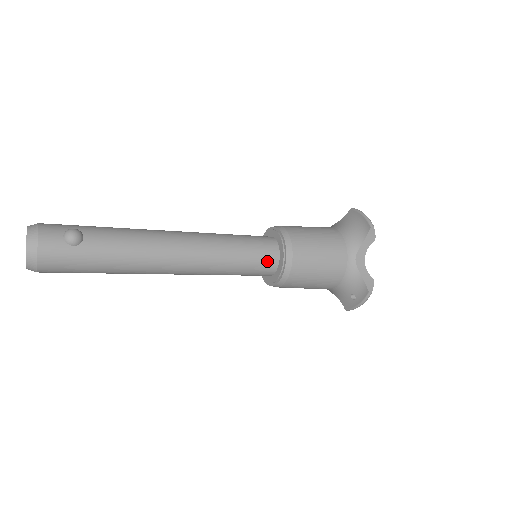
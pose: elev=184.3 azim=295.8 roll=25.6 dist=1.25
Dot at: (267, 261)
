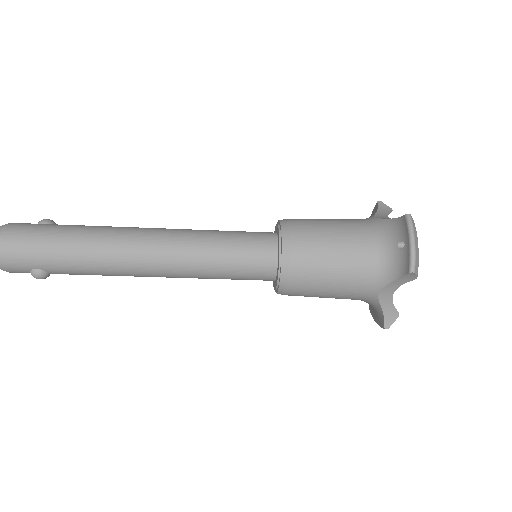
Dot at: (261, 235)
